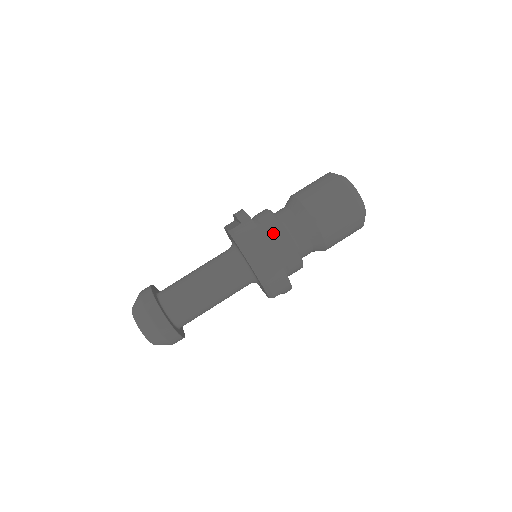
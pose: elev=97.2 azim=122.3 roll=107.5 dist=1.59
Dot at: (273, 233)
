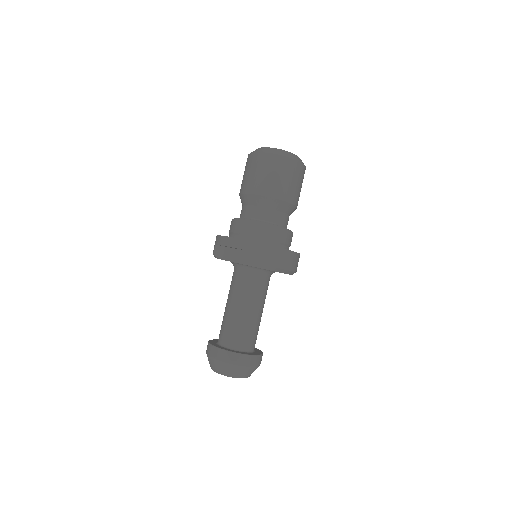
Dot at: (274, 237)
